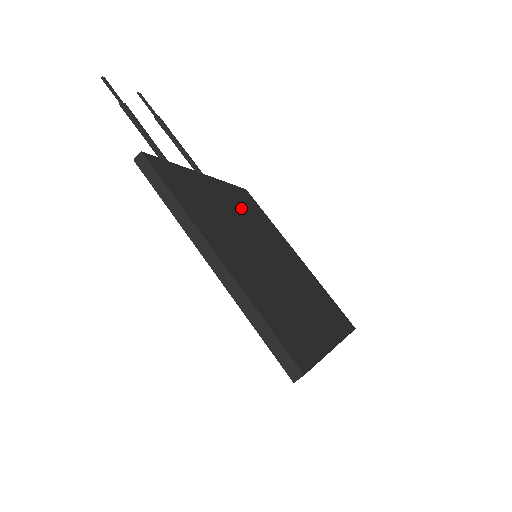
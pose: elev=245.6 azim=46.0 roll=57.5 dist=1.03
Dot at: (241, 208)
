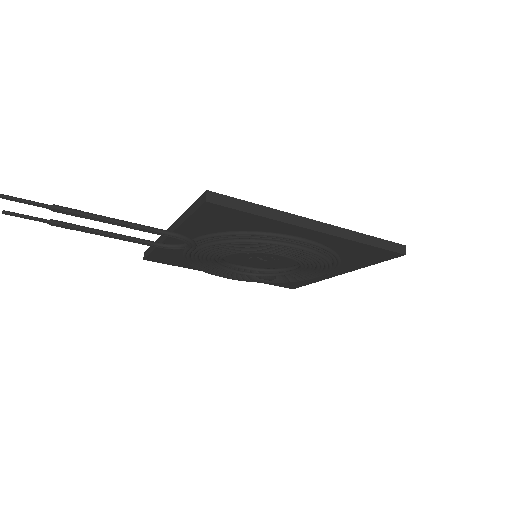
Dot at: occluded
